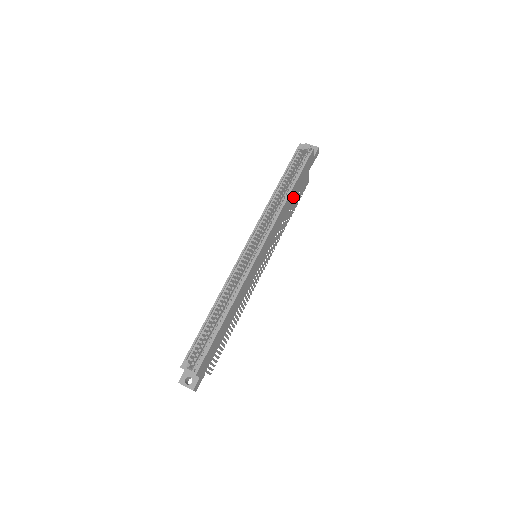
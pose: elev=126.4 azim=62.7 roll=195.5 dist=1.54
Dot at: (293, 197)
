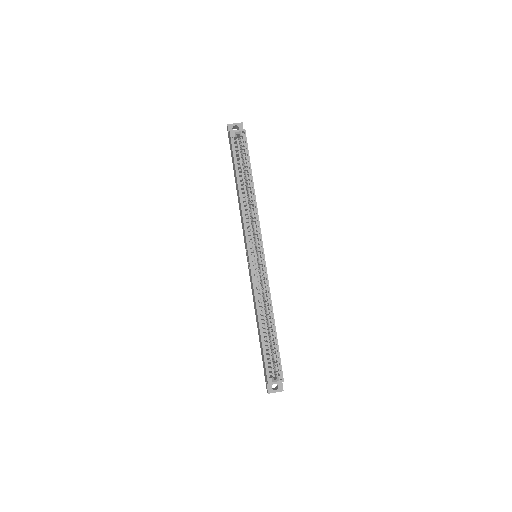
Dot at: occluded
